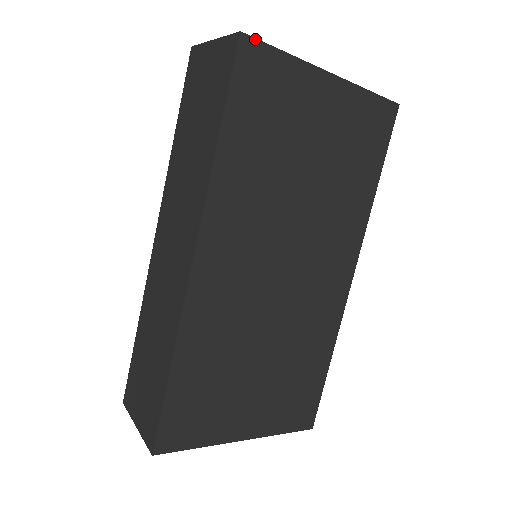
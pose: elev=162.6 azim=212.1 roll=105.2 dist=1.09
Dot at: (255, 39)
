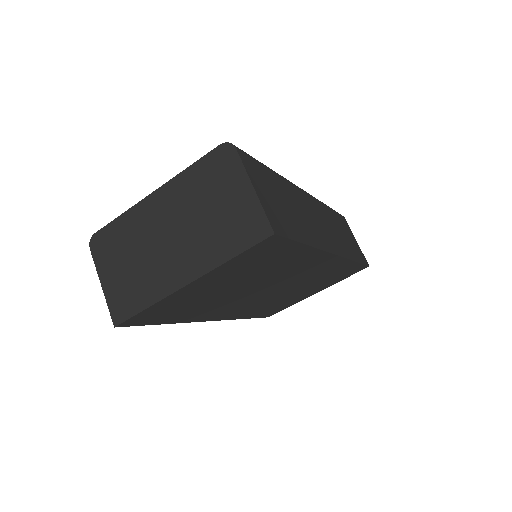
Dot at: (125, 321)
